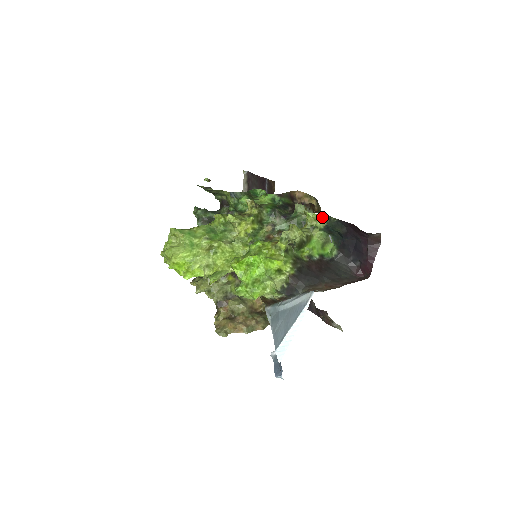
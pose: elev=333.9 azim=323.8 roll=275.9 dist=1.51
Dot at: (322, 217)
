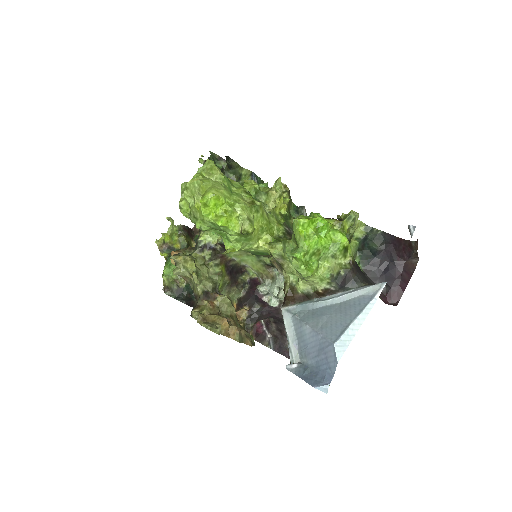
Dot at: (362, 226)
